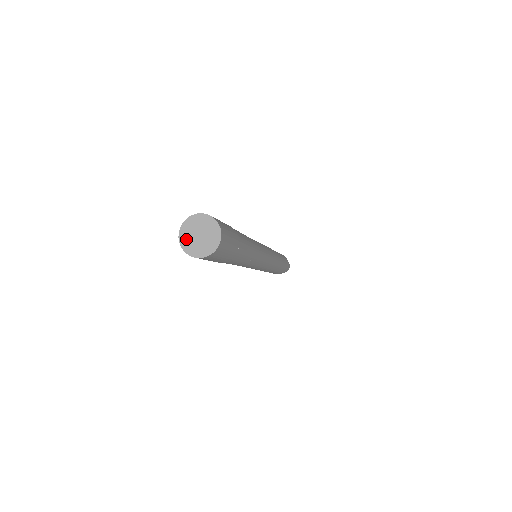
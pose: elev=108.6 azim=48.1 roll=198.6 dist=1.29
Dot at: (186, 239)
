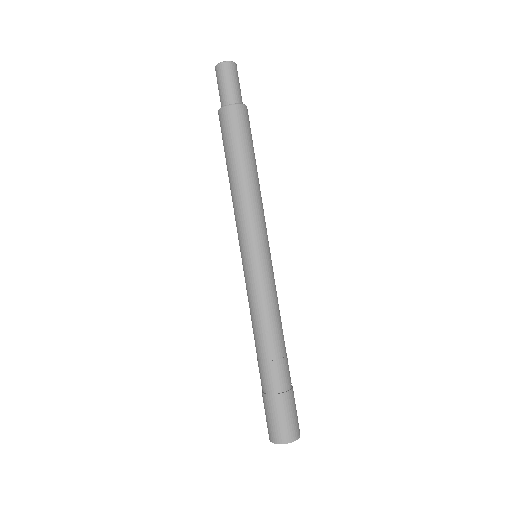
Dot at: occluded
